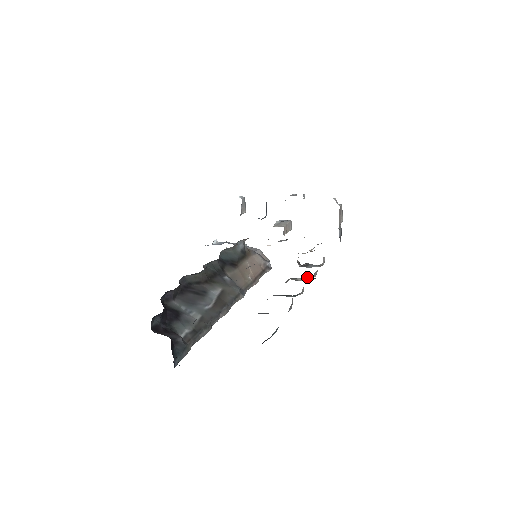
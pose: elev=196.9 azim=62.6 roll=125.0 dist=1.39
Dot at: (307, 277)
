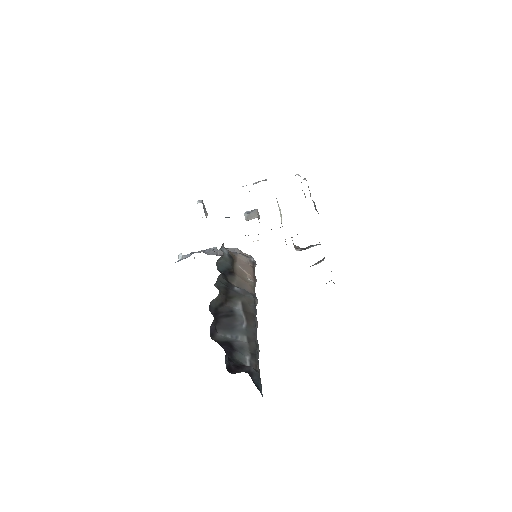
Dot at: (322, 259)
